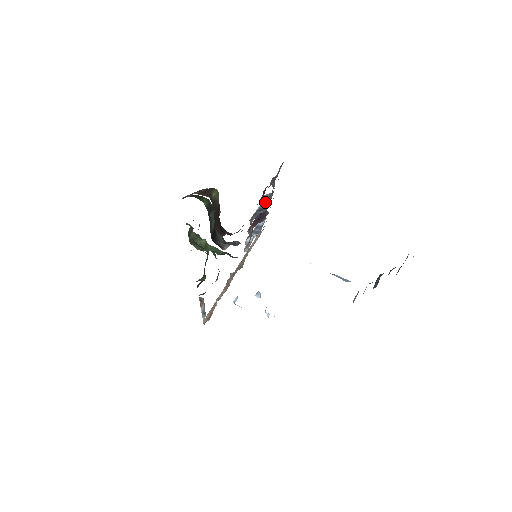
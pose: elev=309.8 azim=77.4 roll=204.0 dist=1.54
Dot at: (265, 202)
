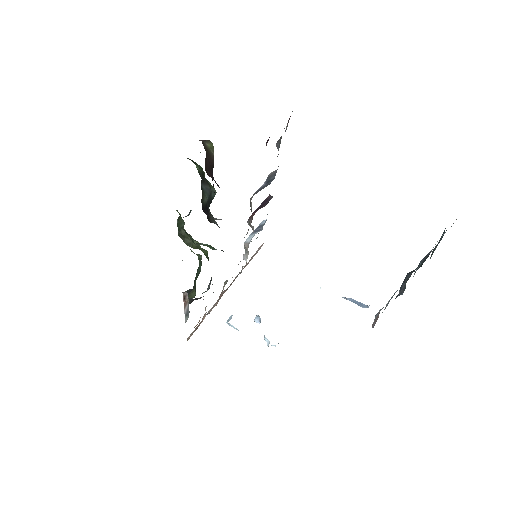
Dot at: (269, 179)
